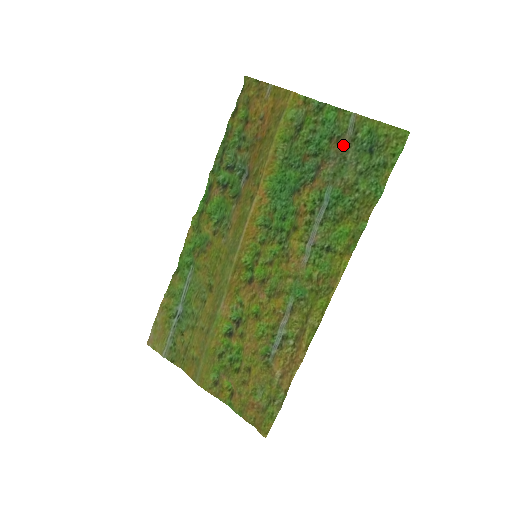
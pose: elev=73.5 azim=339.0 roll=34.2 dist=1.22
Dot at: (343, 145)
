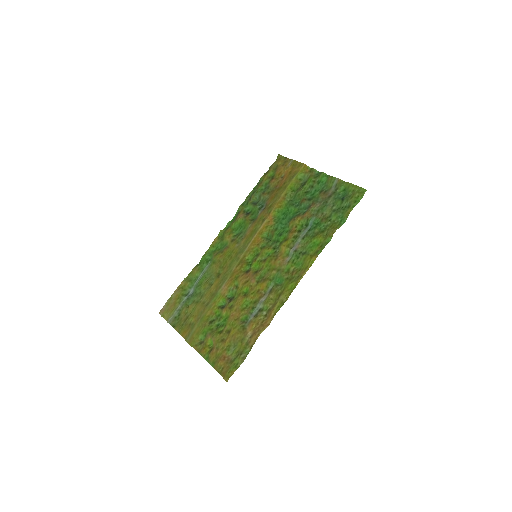
Dot at: (327, 195)
